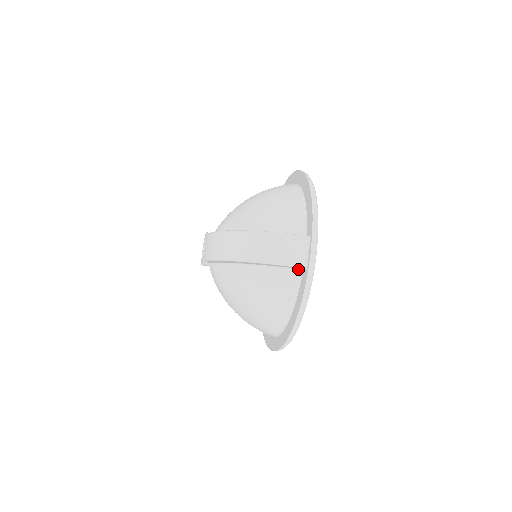
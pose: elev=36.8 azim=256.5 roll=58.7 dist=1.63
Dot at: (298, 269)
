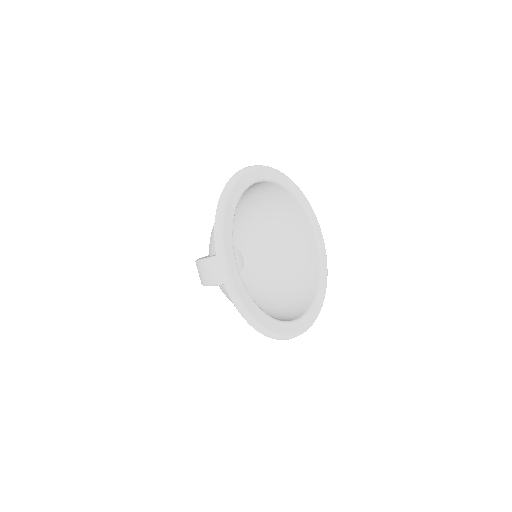
Dot at: occluded
